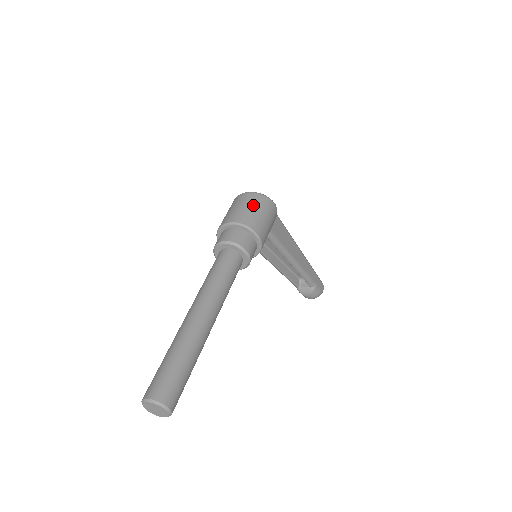
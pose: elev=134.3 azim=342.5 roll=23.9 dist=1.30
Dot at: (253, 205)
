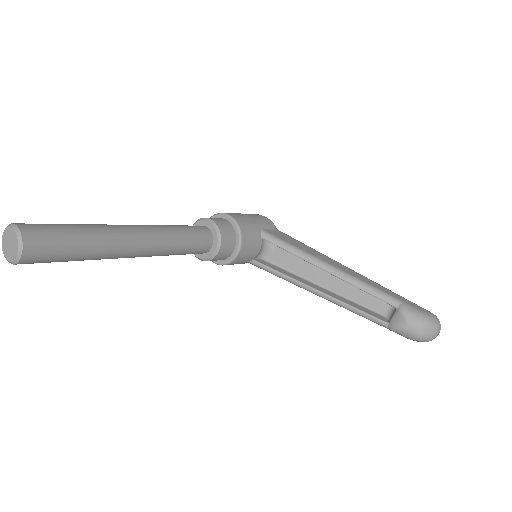
Dot at: occluded
